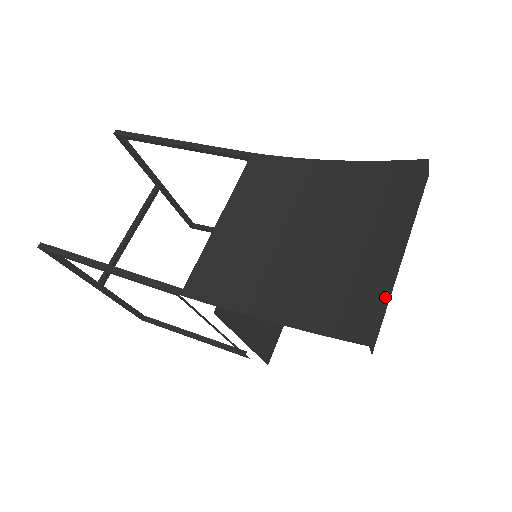
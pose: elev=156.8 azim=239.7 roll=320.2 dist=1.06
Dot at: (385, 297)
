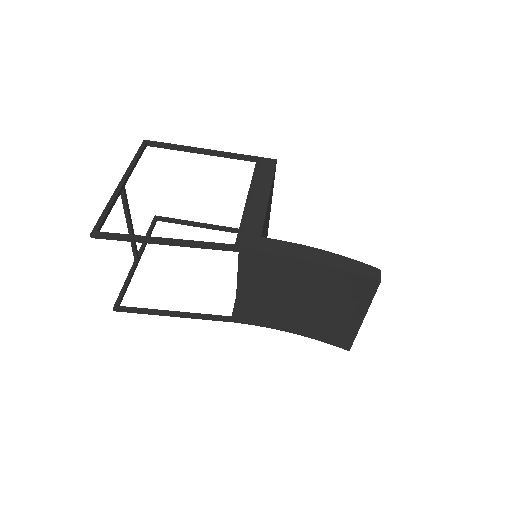
Dot at: occluded
